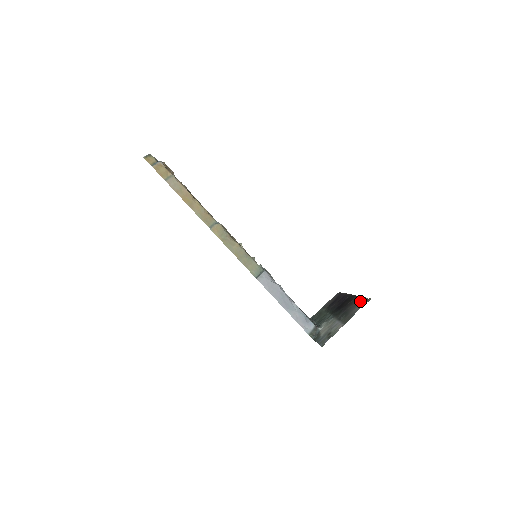
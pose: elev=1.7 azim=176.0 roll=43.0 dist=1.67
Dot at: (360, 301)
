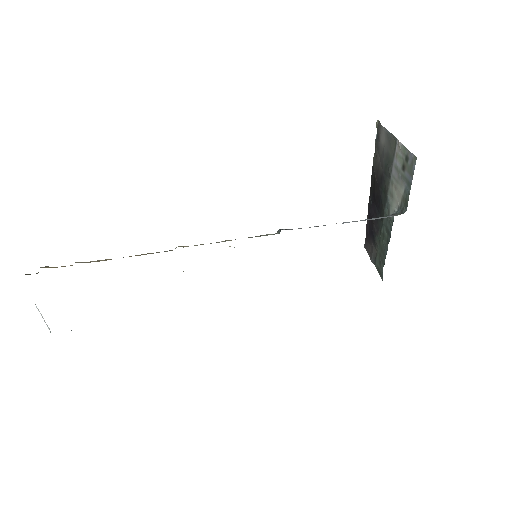
Dot at: (377, 148)
